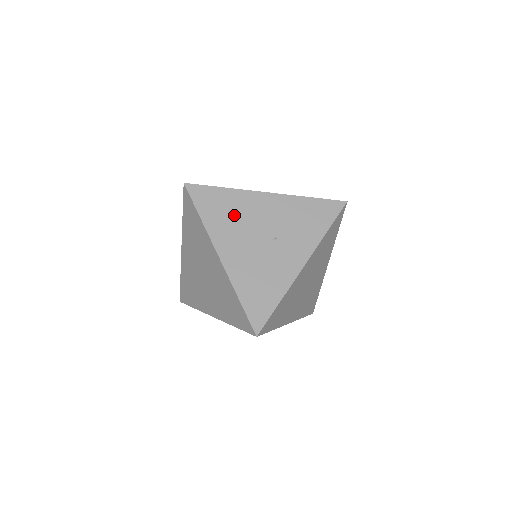
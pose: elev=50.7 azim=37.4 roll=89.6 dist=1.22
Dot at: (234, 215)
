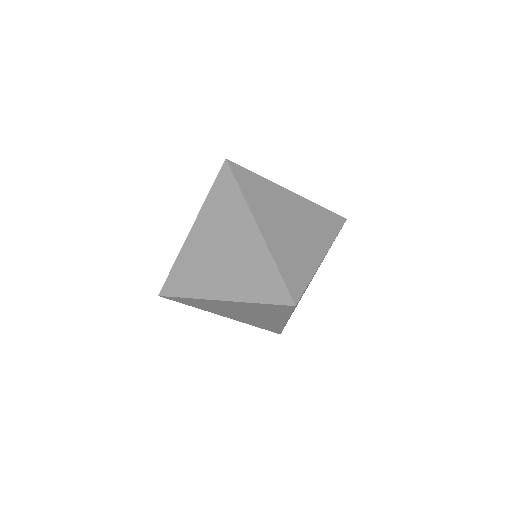
Dot at: (268, 199)
